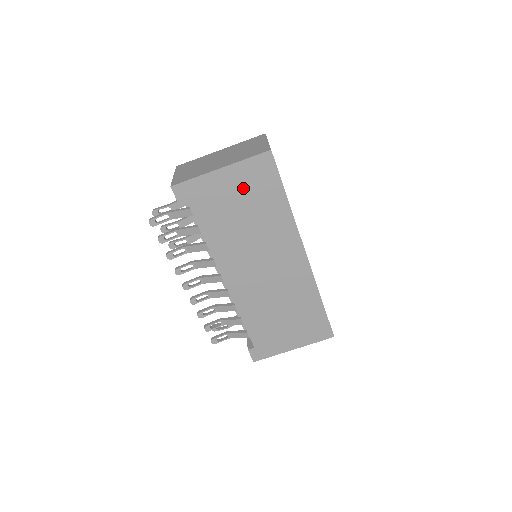
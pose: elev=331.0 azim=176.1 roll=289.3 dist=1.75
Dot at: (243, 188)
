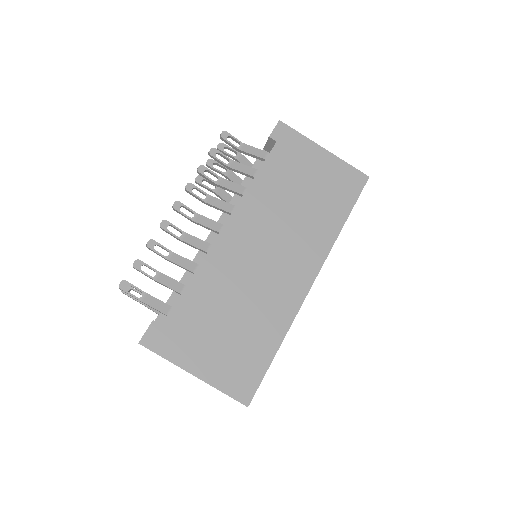
Dot at: (325, 177)
